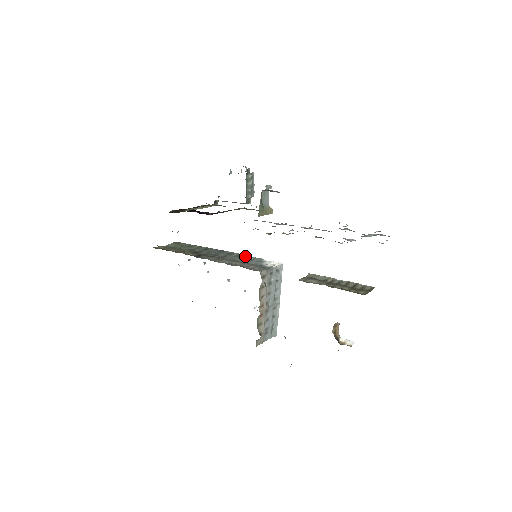
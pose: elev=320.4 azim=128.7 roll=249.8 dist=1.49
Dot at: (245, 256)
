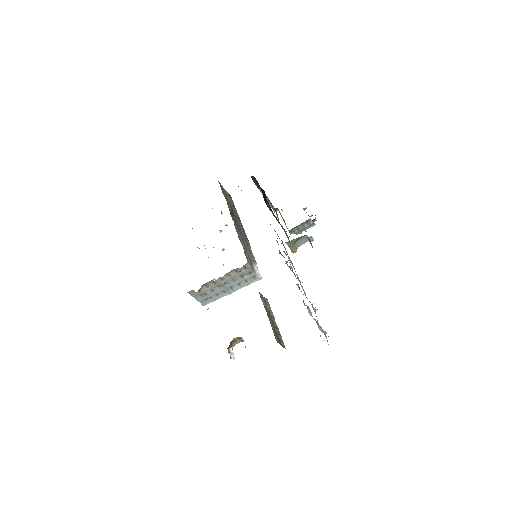
Dot at: occluded
